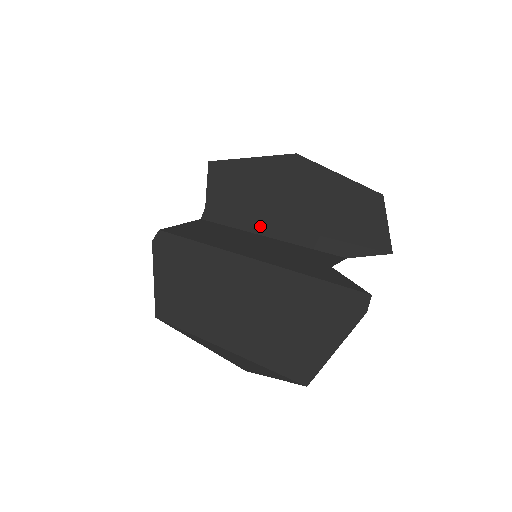
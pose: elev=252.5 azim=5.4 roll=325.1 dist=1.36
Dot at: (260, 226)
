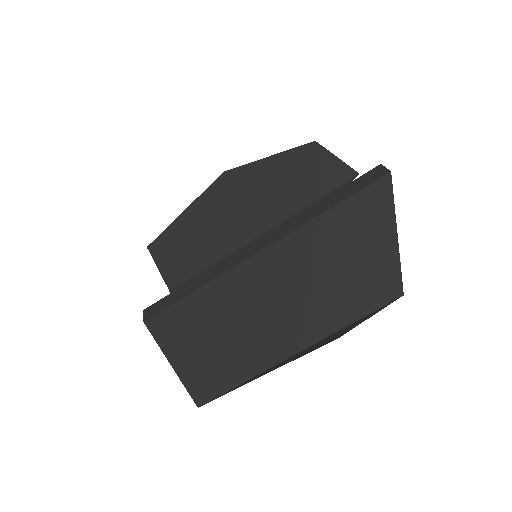
Dot at: occluded
